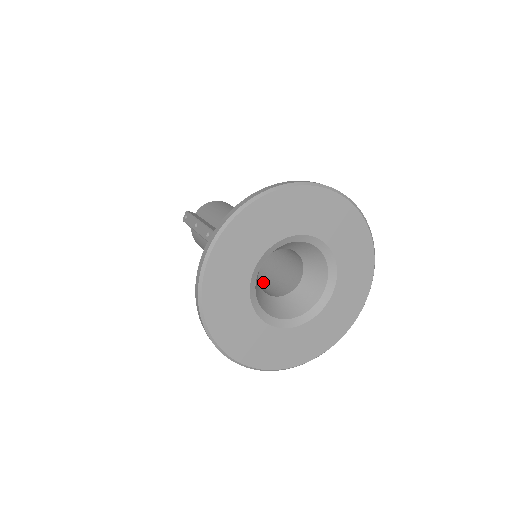
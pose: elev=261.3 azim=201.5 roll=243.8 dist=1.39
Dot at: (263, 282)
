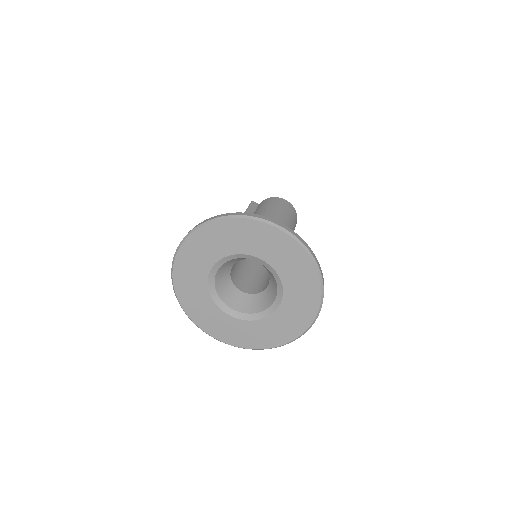
Dot at: (256, 278)
